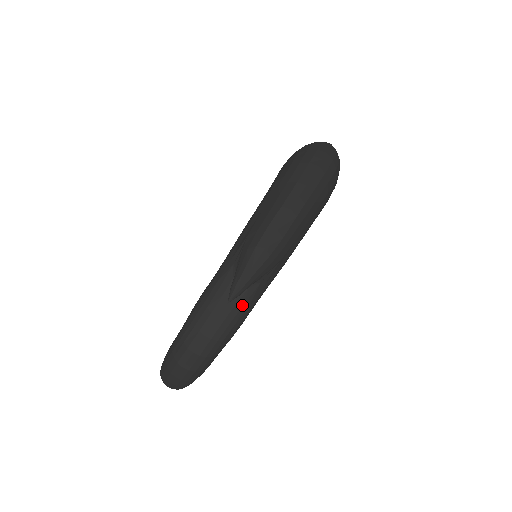
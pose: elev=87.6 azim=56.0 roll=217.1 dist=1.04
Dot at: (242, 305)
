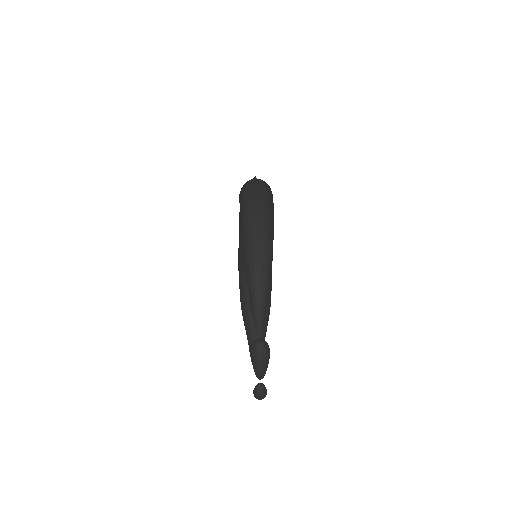
Dot at: occluded
